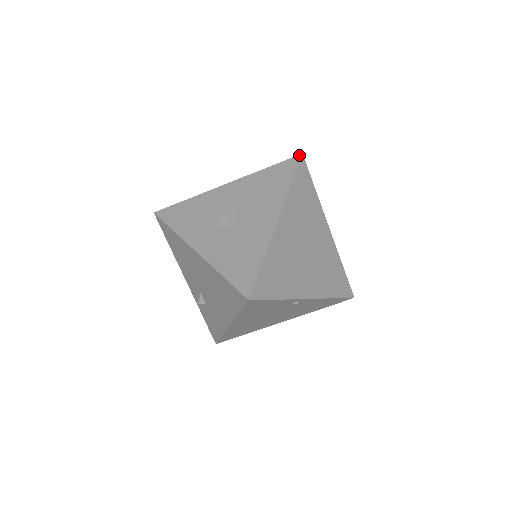
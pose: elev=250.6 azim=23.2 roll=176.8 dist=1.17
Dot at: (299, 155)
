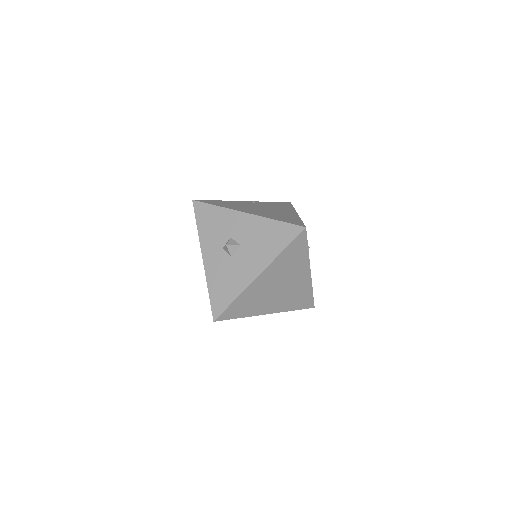
Dot at: (303, 227)
